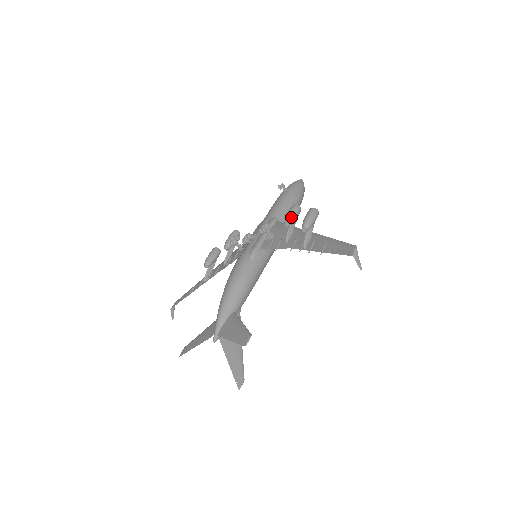
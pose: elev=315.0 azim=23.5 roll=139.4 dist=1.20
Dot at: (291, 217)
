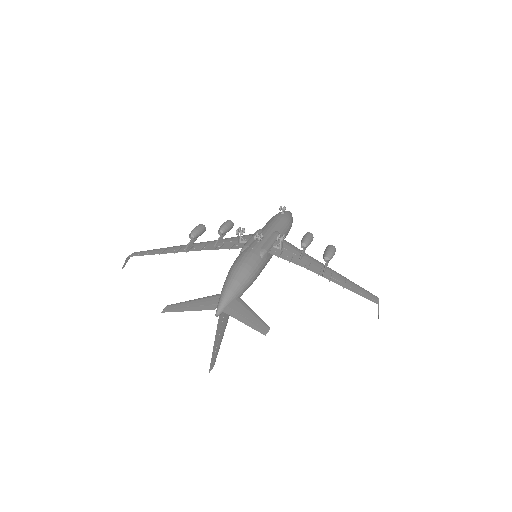
Dot at: (309, 242)
